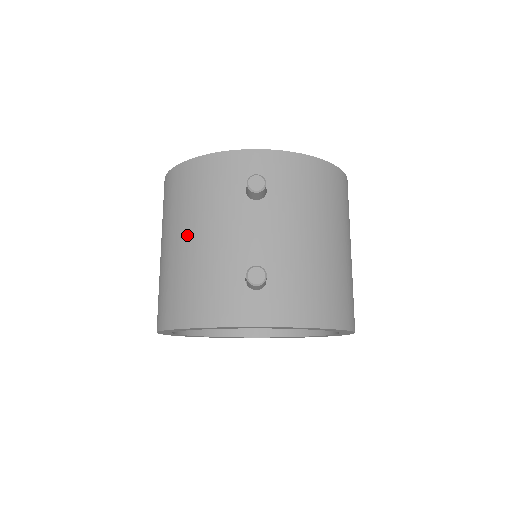
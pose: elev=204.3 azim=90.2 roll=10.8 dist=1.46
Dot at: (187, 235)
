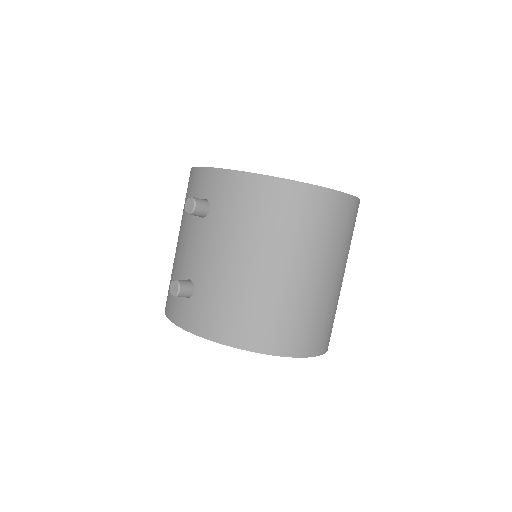
Dot at: occluded
